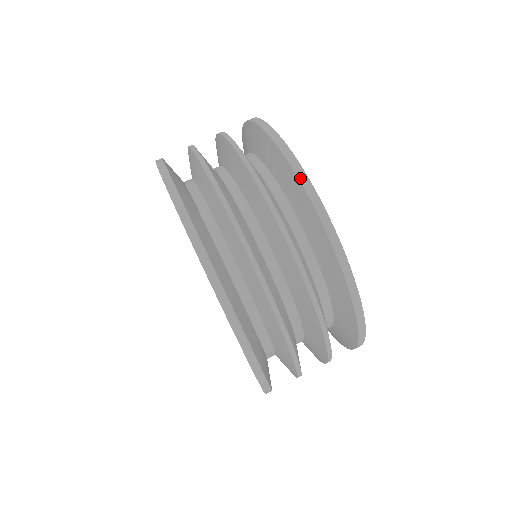
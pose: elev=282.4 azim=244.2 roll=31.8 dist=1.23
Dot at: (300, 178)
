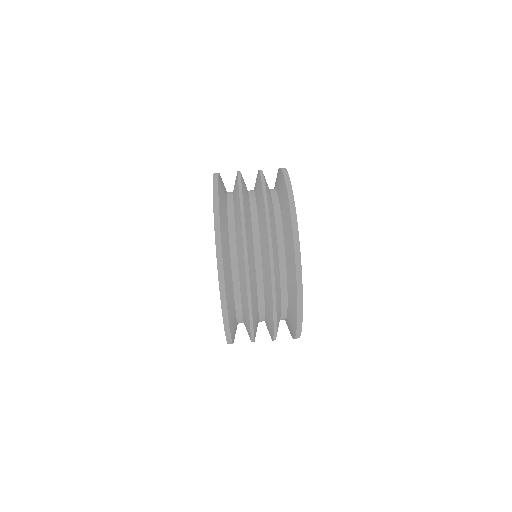
Dot at: (296, 255)
